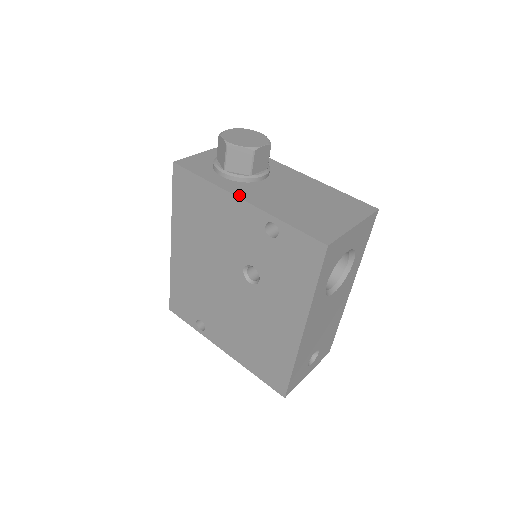
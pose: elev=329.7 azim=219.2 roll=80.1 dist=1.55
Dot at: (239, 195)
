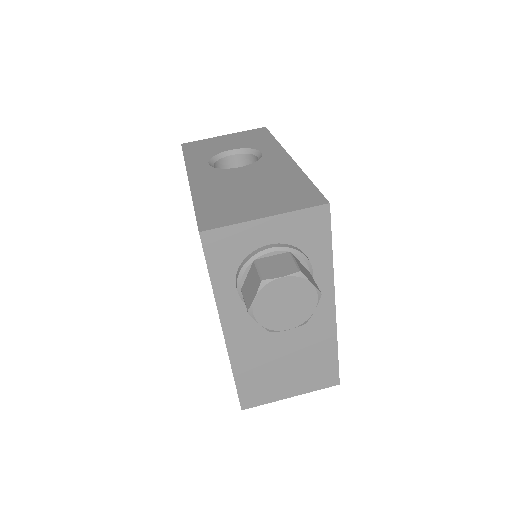
Dot at: (226, 327)
